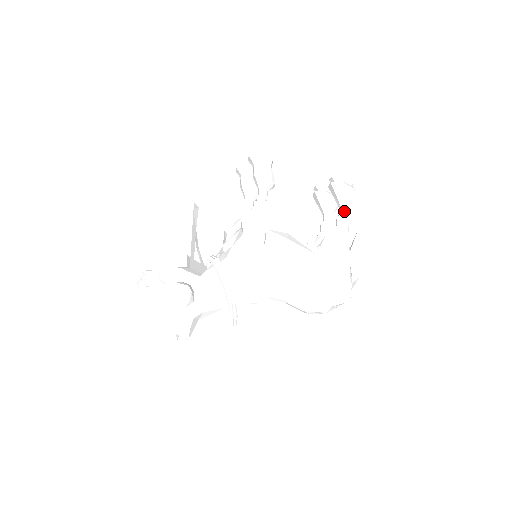
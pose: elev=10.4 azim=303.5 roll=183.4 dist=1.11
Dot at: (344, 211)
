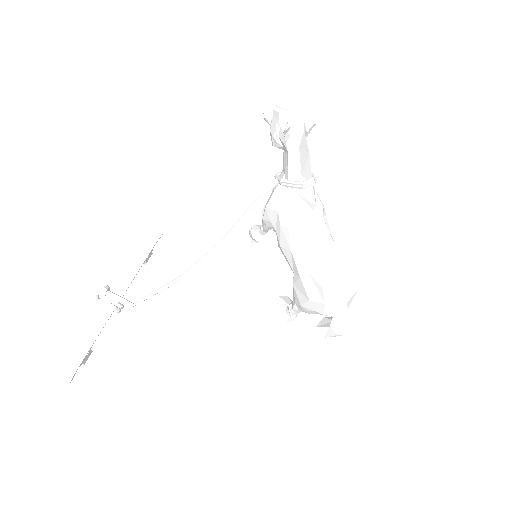
Dot at: occluded
